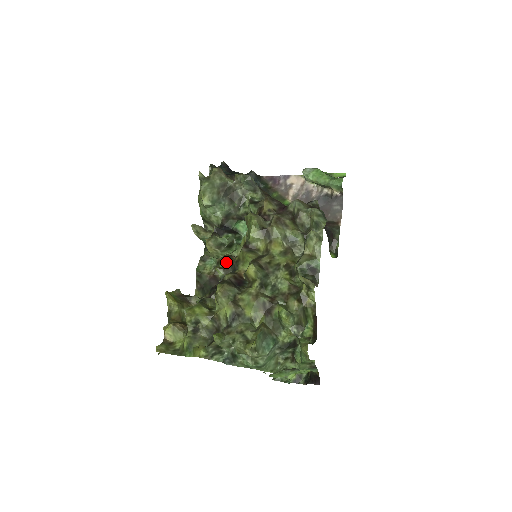
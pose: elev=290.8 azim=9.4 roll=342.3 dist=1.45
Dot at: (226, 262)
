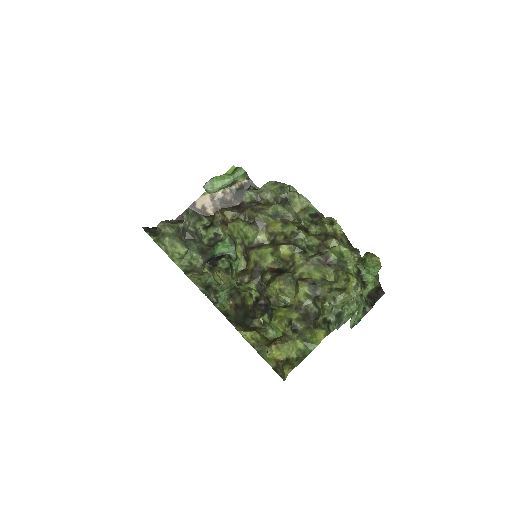
Dot at: (247, 275)
